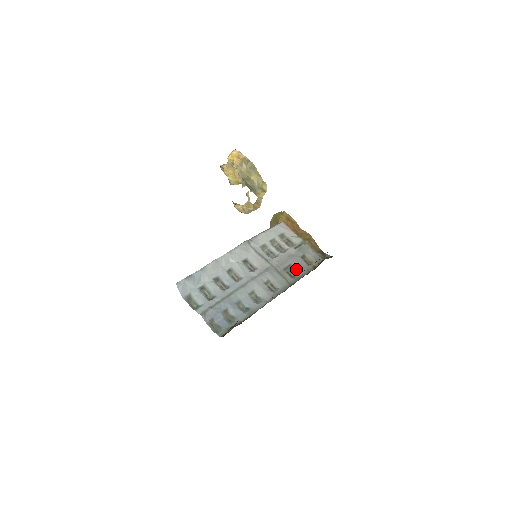
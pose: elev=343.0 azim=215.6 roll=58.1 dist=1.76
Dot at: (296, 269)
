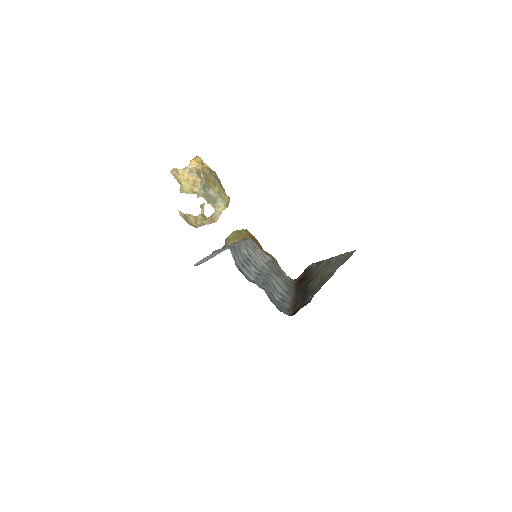
Dot at: (284, 280)
